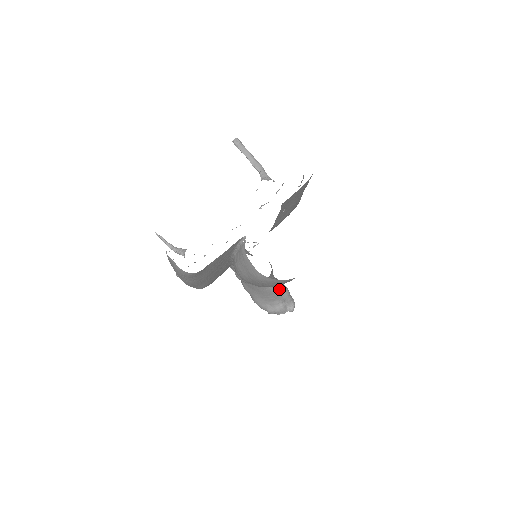
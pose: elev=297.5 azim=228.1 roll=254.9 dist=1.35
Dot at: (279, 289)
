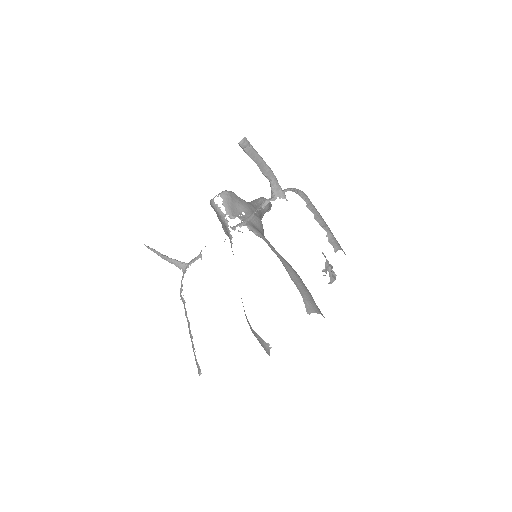
Dot at: (262, 217)
